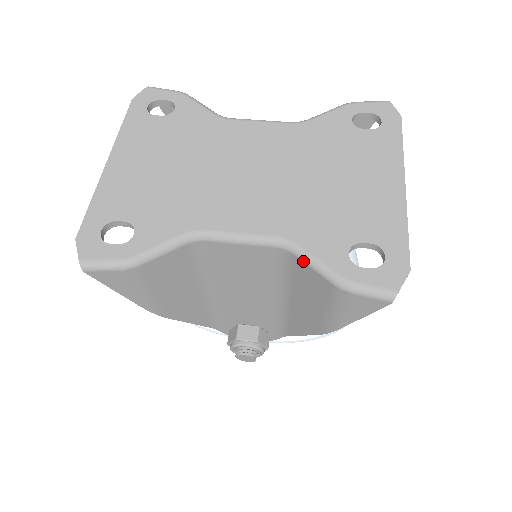
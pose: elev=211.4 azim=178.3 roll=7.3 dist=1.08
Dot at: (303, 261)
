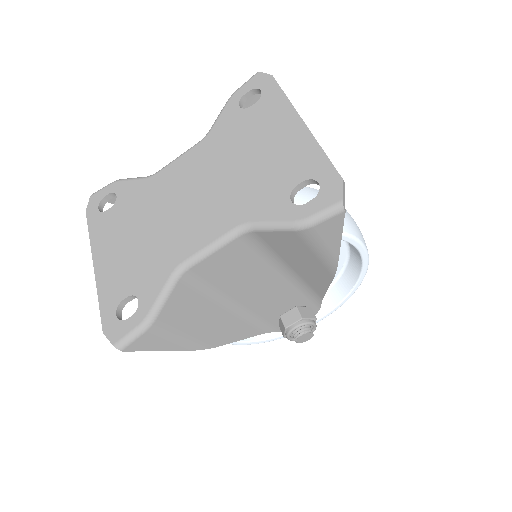
Dot at: (264, 231)
